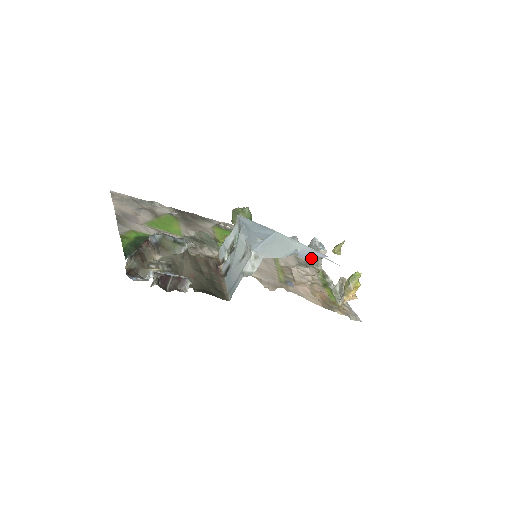
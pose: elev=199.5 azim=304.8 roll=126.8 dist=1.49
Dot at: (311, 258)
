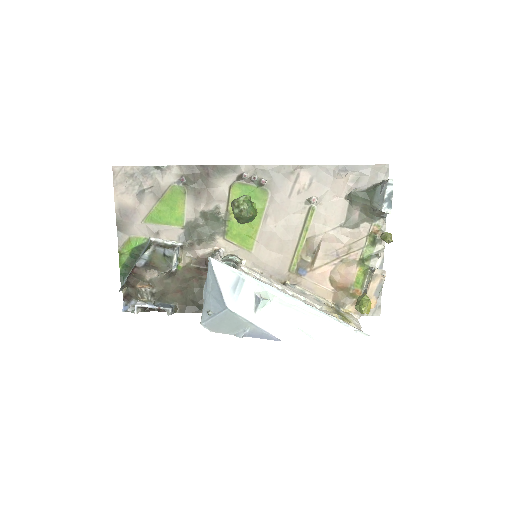
Dot at: (370, 211)
